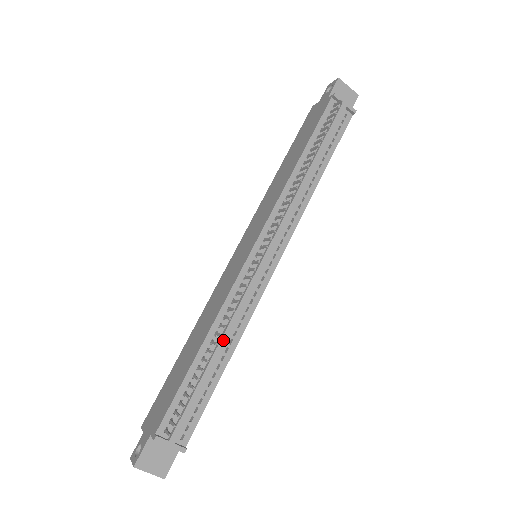
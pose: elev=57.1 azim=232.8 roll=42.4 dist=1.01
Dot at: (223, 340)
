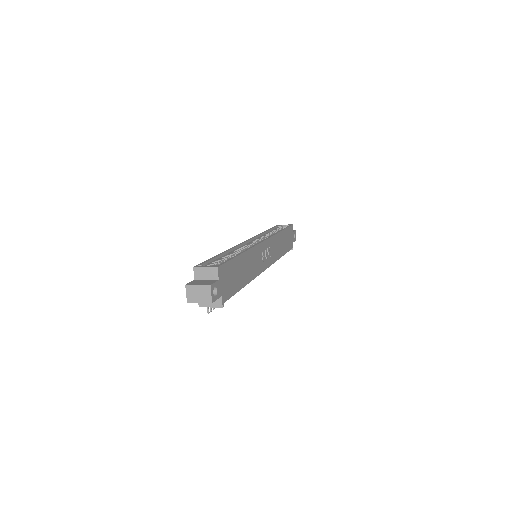
Dot at: occluded
